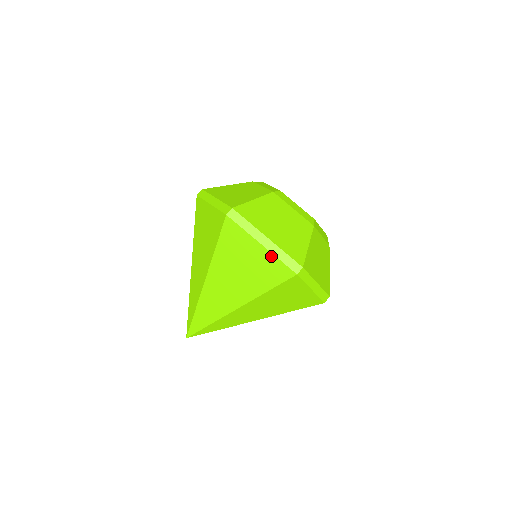
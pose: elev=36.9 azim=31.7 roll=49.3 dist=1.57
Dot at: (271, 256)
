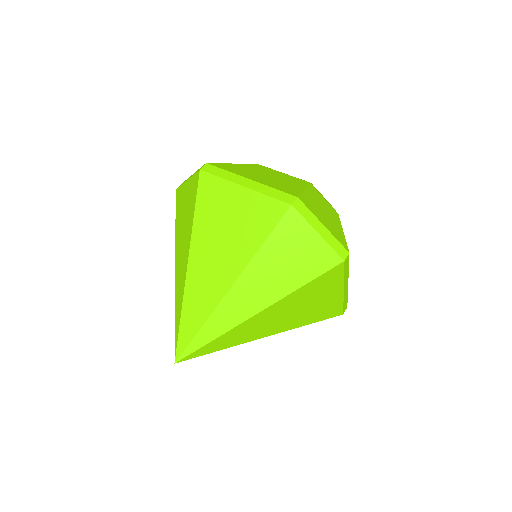
Dot at: (257, 196)
